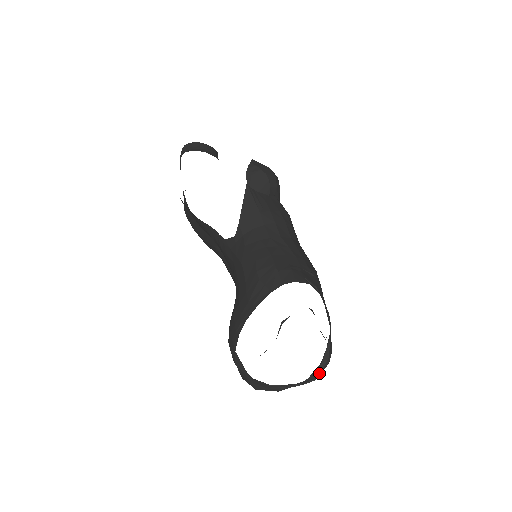
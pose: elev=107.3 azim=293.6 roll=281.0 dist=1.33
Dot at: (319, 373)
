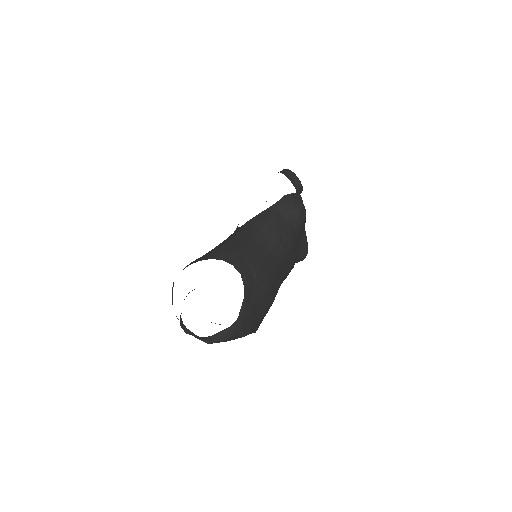
Dot at: (211, 339)
